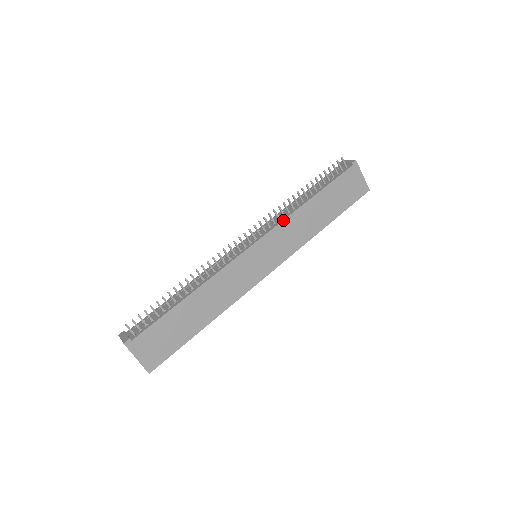
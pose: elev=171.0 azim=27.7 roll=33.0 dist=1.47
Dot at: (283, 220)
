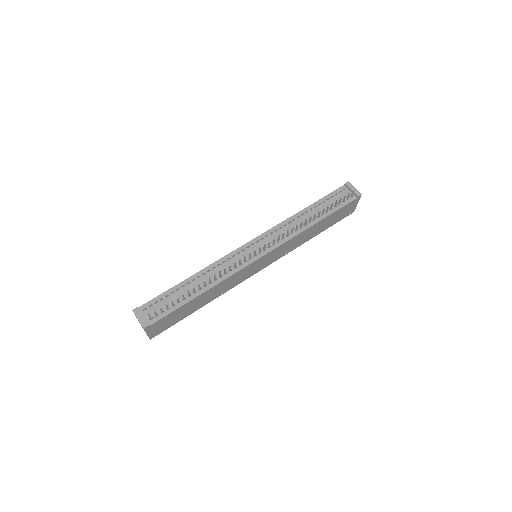
Dot at: (291, 239)
